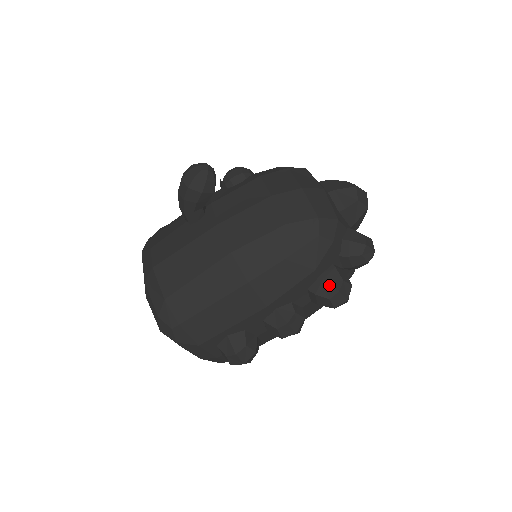
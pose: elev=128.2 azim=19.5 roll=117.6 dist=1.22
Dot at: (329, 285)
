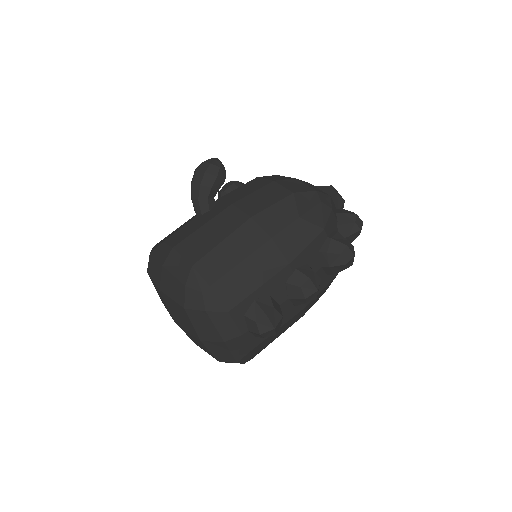
Dot at: (337, 242)
